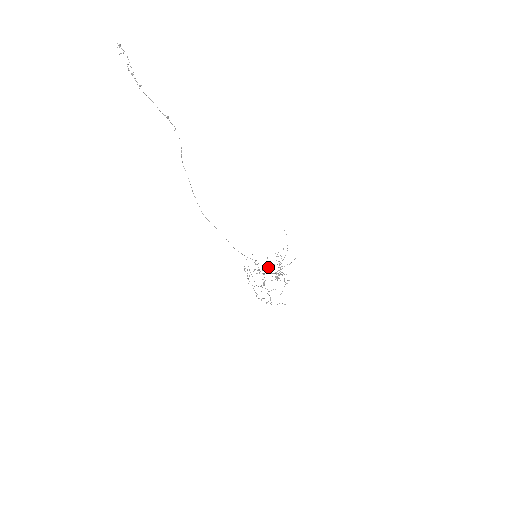
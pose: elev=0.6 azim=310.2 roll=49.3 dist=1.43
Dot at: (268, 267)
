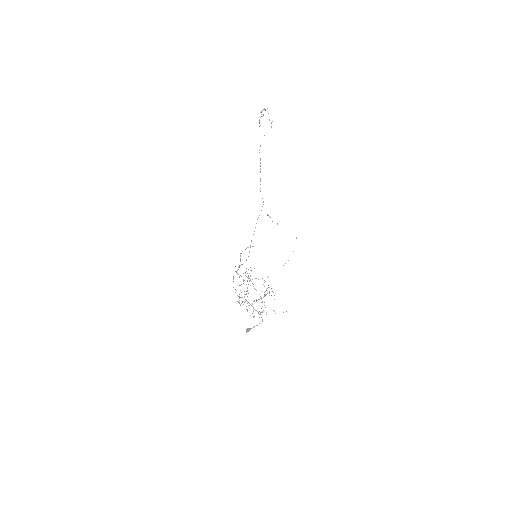
Dot at: occluded
